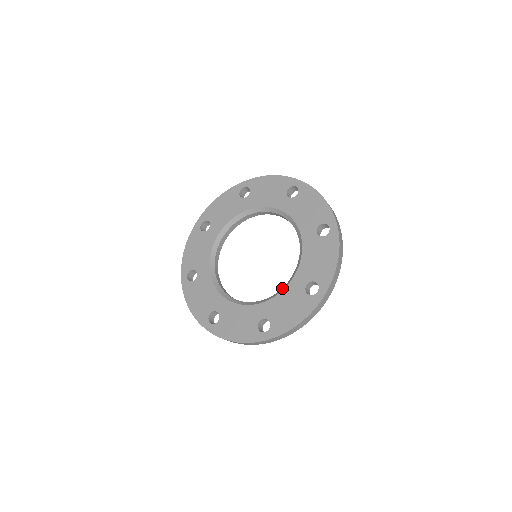
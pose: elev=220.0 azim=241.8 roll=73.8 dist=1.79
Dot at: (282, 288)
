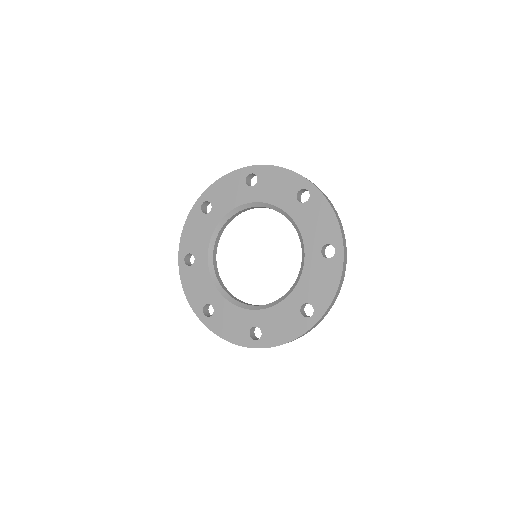
Dot at: (278, 300)
